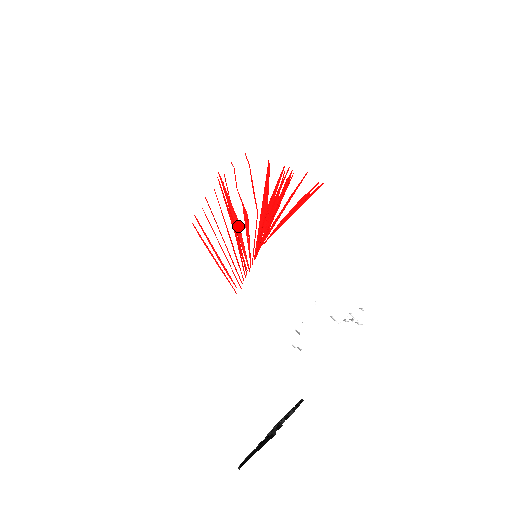
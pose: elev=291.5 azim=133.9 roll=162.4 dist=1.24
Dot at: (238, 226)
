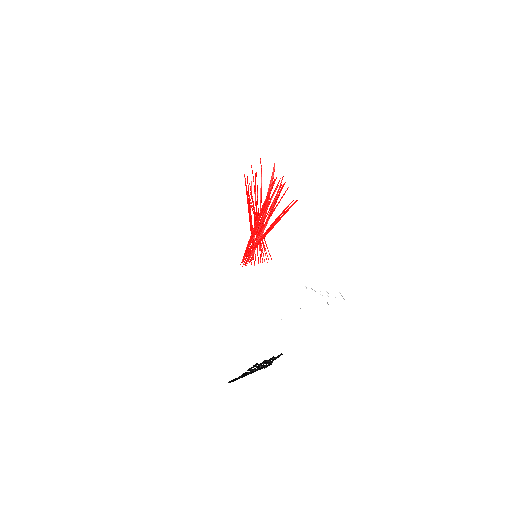
Dot at: (251, 227)
